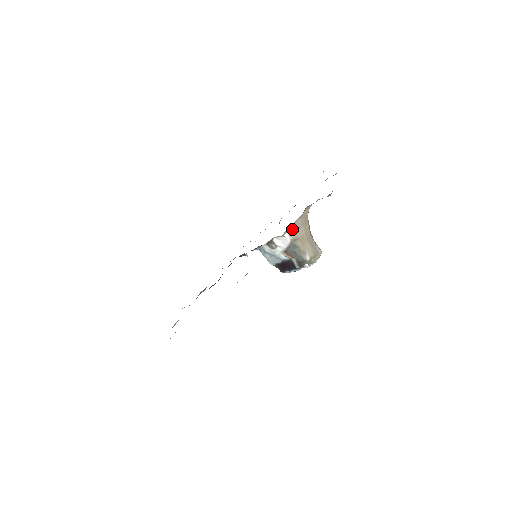
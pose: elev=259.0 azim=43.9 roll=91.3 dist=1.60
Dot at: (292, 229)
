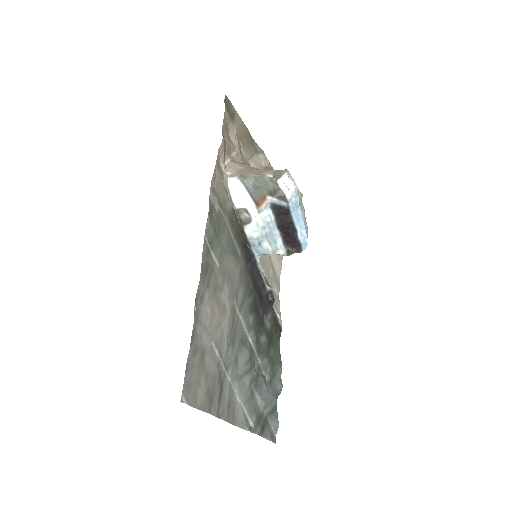
Dot at: (231, 173)
